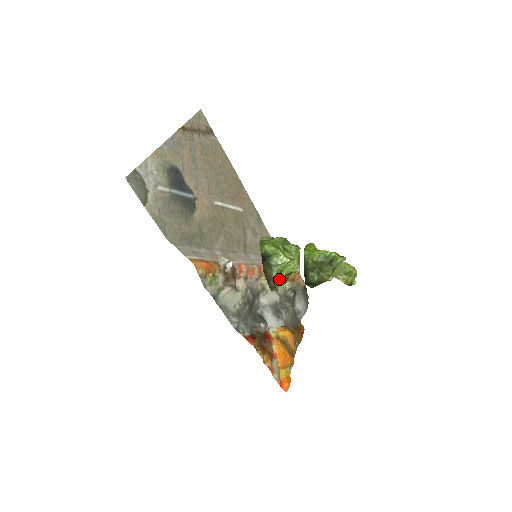
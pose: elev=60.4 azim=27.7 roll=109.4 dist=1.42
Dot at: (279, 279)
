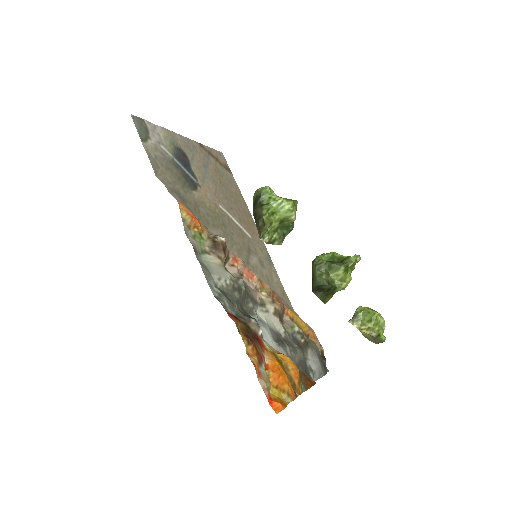
Dot at: (270, 219)
